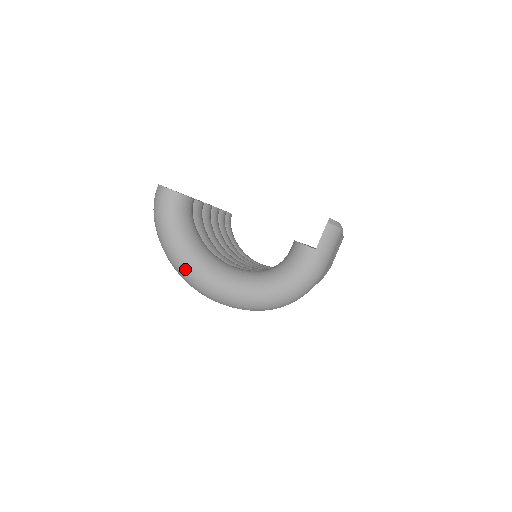
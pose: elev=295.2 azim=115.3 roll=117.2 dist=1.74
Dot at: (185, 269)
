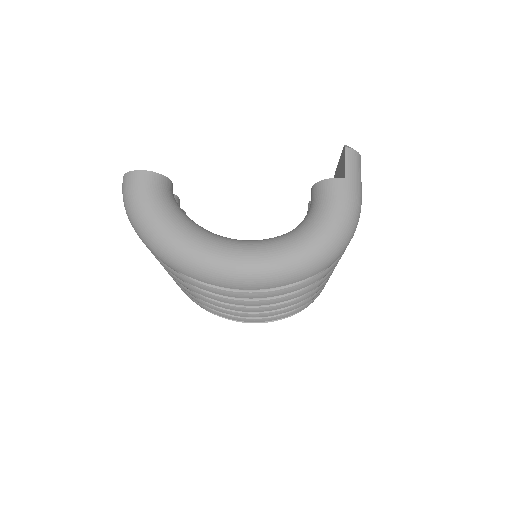
Dot at: (193, 256)
